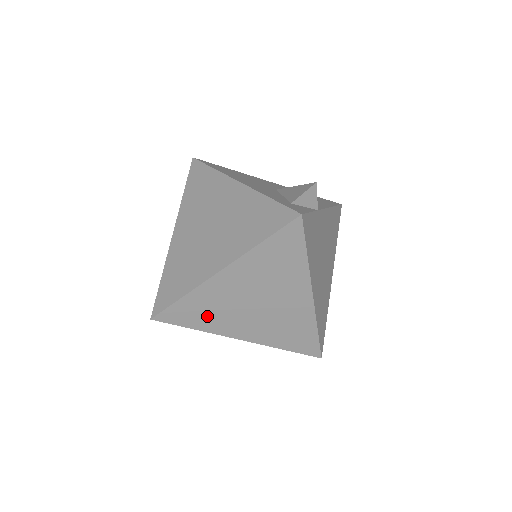
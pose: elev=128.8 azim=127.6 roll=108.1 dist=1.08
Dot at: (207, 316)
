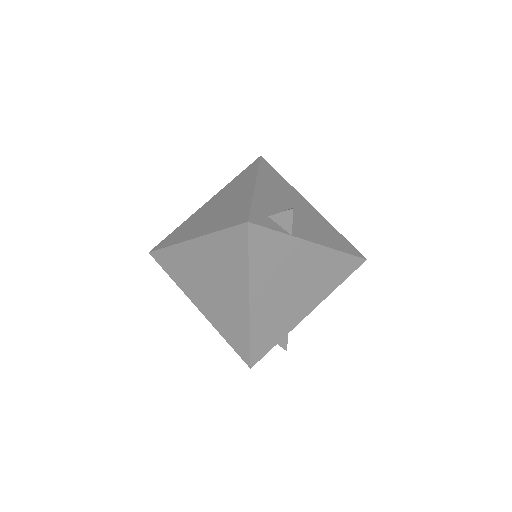
Dot at: (180, 273)
